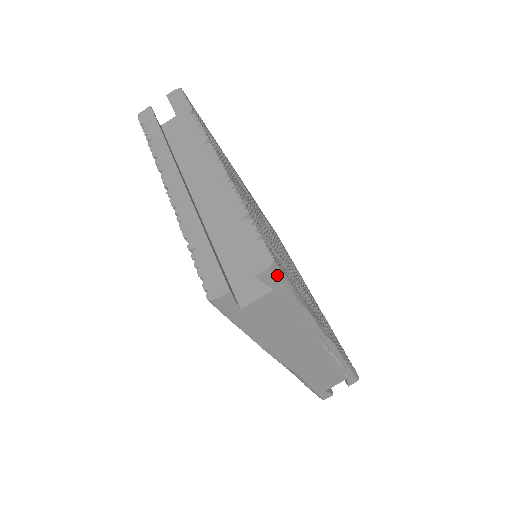
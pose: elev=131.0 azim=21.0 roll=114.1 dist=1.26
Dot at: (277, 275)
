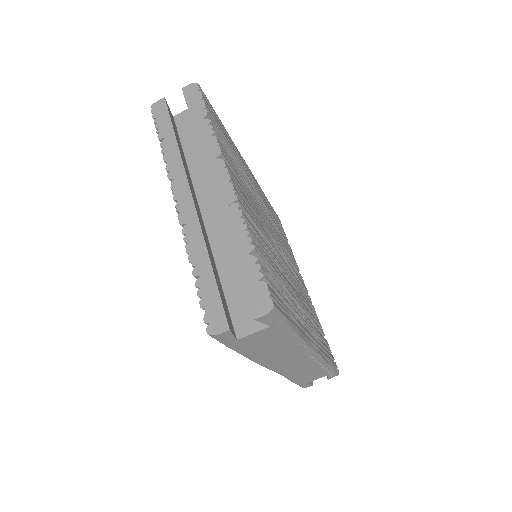
Dot at: (275, 317)
